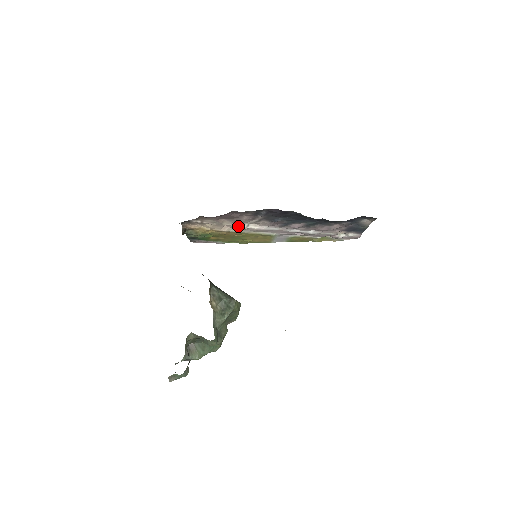
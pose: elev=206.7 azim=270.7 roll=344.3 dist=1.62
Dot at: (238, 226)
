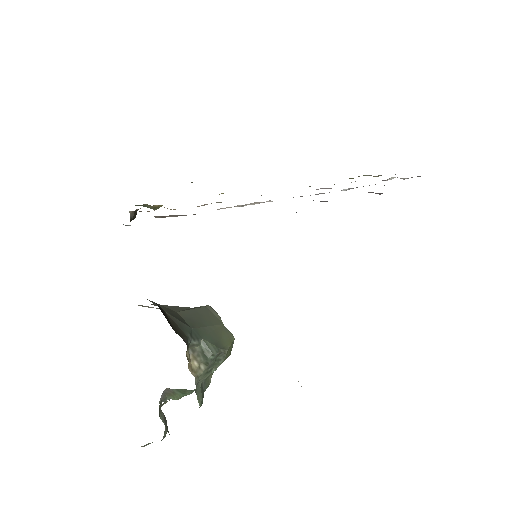
Dot at: occluded
